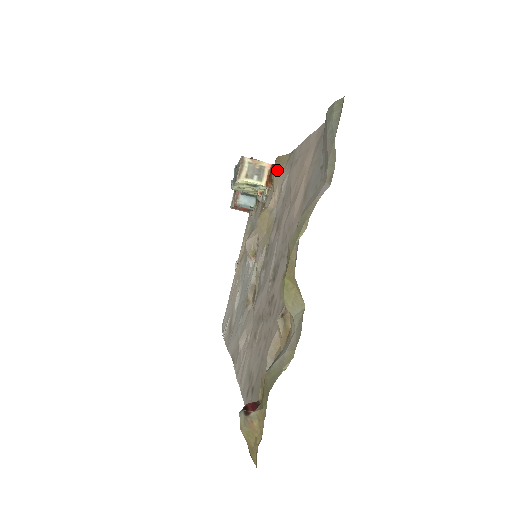
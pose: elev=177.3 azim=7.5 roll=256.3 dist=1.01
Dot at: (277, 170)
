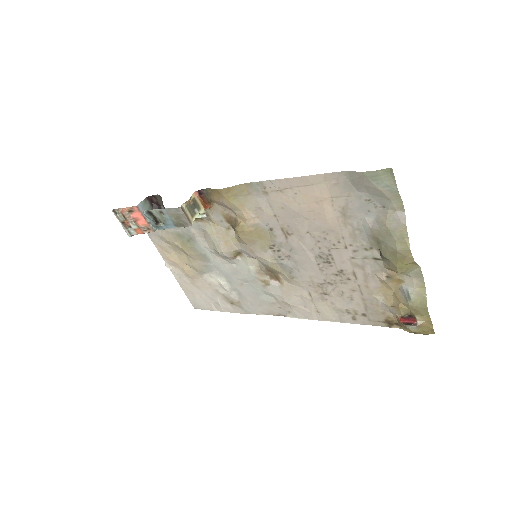
Dot at: (234, 198)
